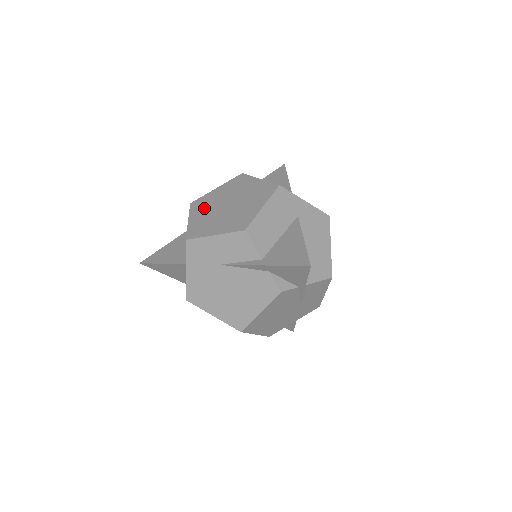
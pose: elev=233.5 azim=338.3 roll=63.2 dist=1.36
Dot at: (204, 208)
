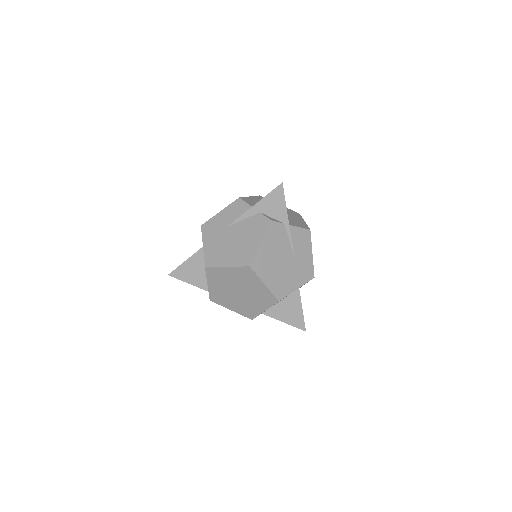
Dot at: occluded
